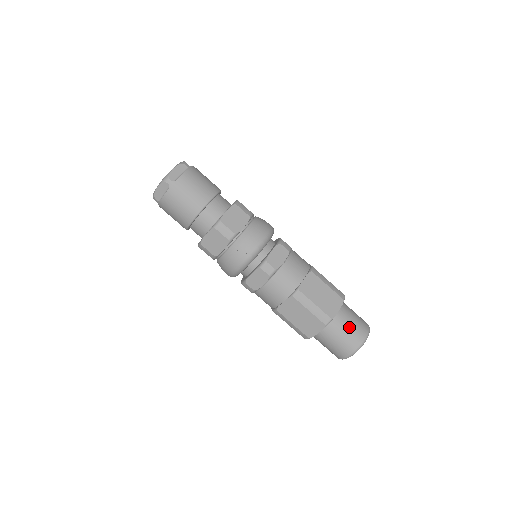
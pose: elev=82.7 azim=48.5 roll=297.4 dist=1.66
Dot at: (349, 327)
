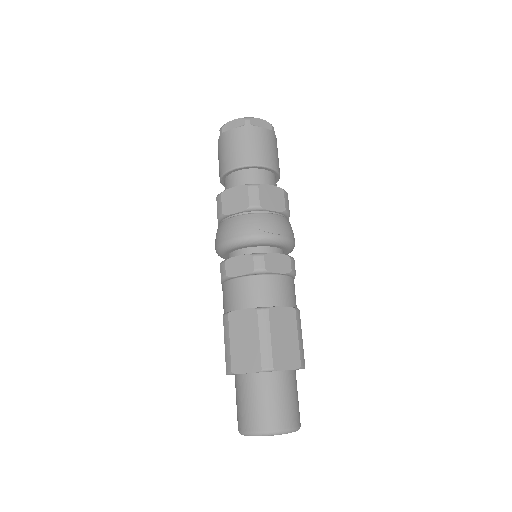
Dot at: occluded
